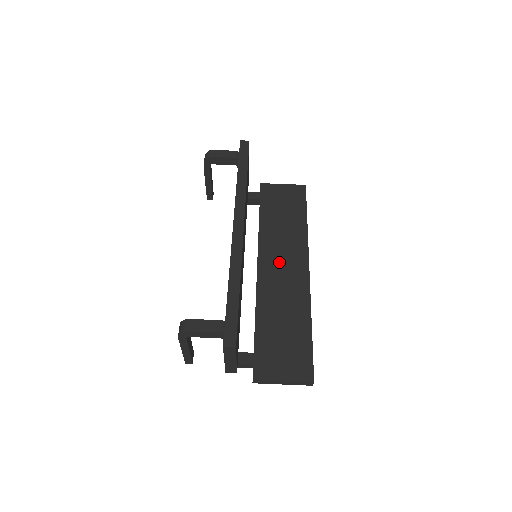
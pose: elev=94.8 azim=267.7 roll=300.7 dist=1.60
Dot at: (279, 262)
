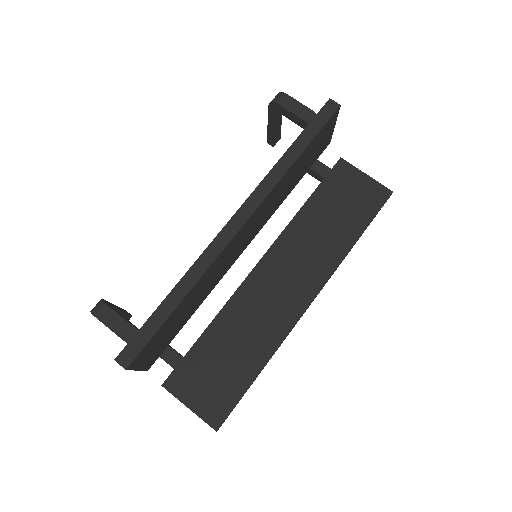
Dot at: (284, 274)
